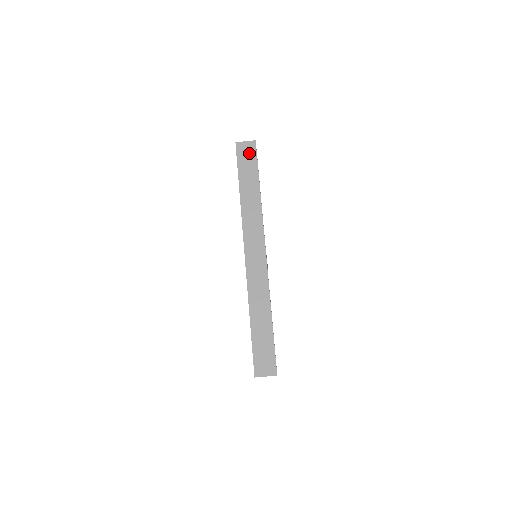
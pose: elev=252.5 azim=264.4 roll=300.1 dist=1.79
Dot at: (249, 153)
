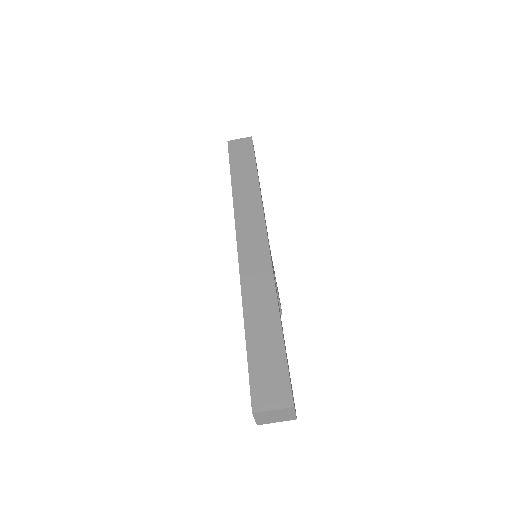
Dot at: (244, 147)
